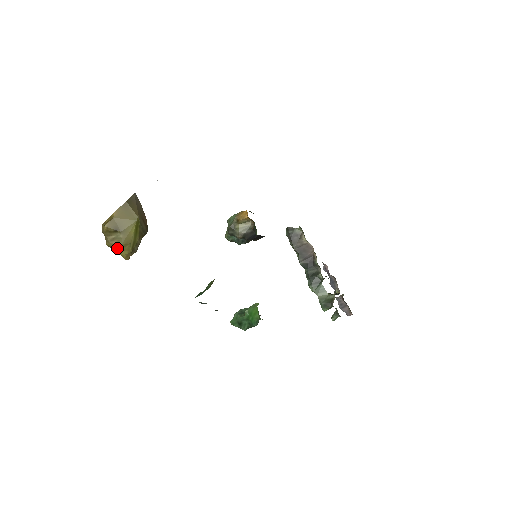
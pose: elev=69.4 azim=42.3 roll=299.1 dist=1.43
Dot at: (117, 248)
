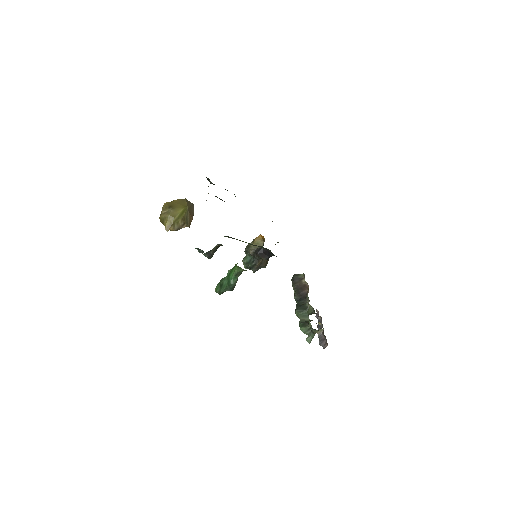
Dot at: (165, 219)
